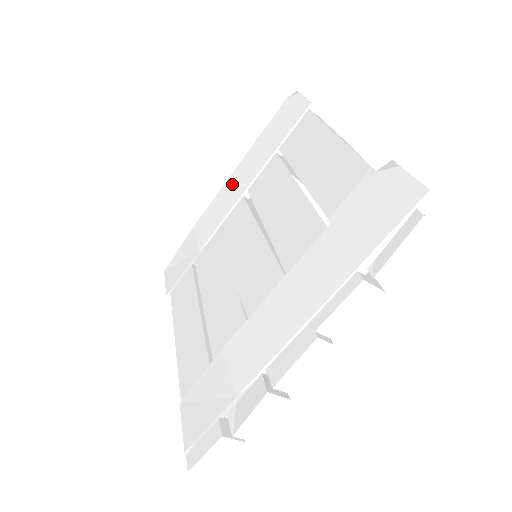
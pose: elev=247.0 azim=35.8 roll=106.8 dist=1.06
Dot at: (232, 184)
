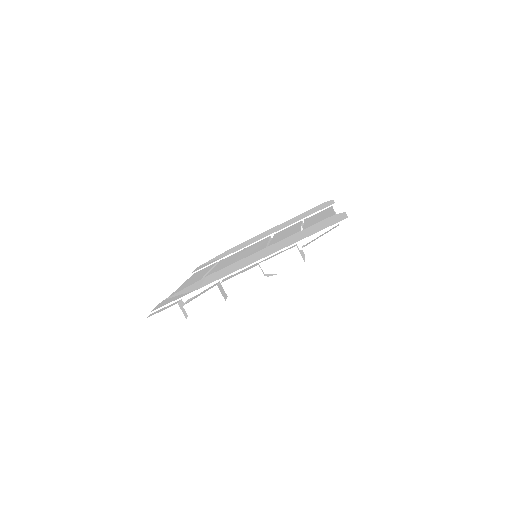
Dot at: (269, 231)
